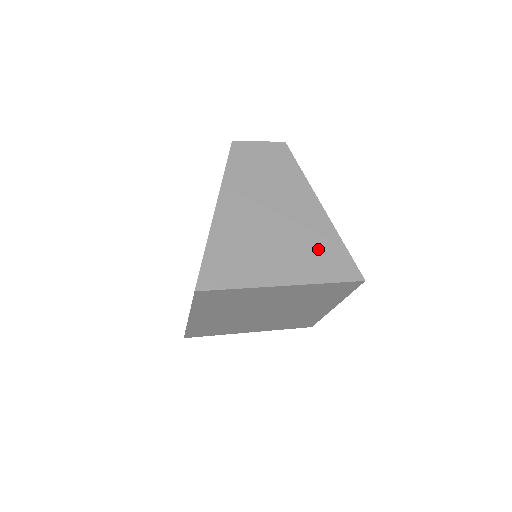
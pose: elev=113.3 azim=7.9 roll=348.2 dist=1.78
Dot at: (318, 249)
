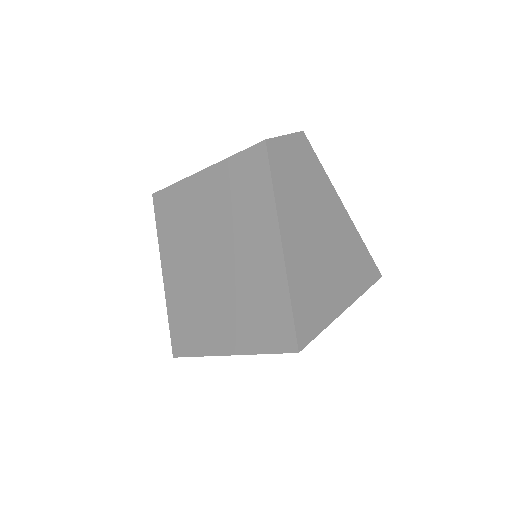
Dot at: (354, 258)
